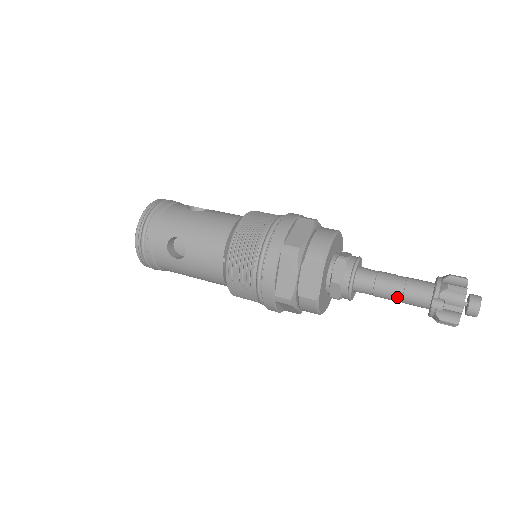
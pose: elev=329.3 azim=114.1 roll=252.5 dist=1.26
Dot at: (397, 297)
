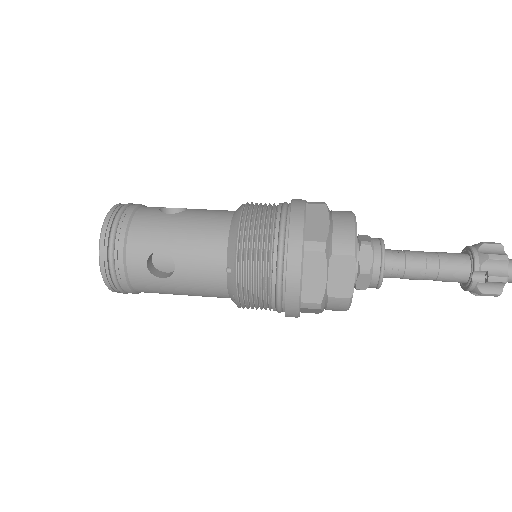
Dot at: (431, 276)
